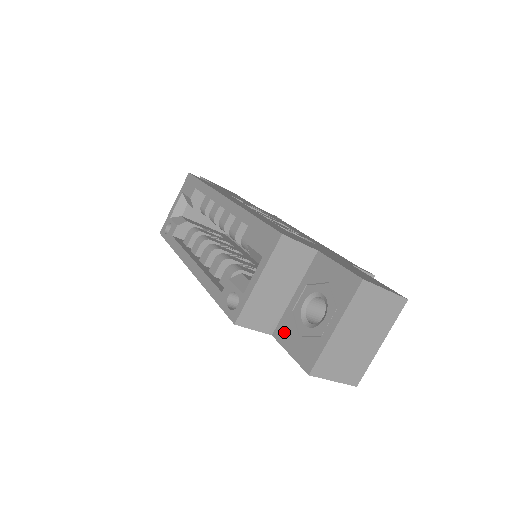
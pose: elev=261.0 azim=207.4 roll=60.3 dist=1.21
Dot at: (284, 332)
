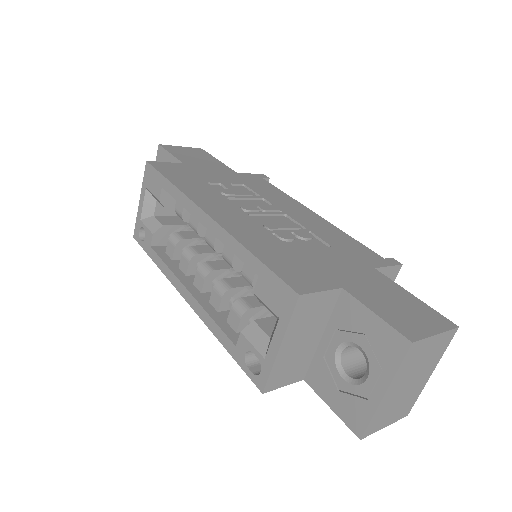
Dot at: (318, 381)
